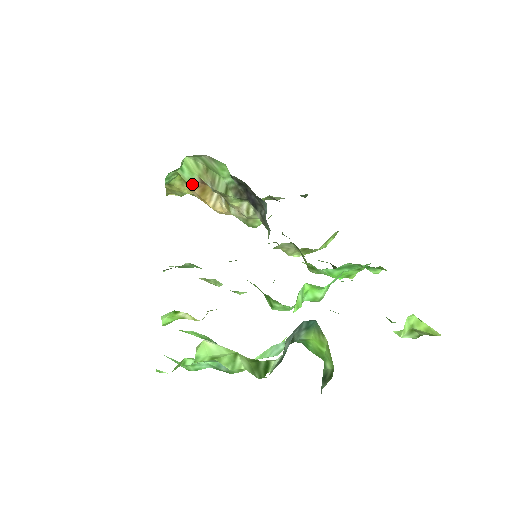
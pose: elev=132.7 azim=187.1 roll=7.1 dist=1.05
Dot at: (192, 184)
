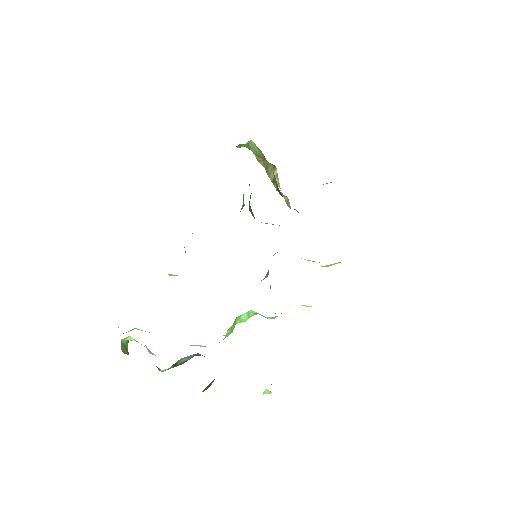
Dot at: (258, 157)
